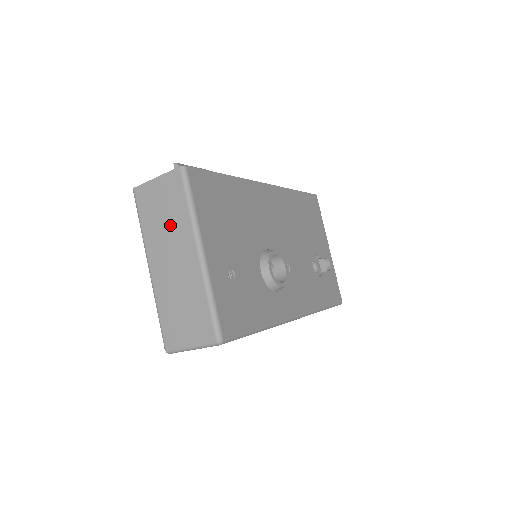
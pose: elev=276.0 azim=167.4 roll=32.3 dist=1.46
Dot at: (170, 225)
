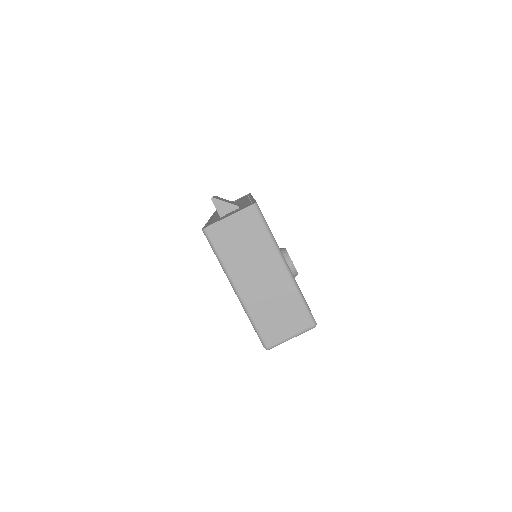
Dot at: (253, 251)
